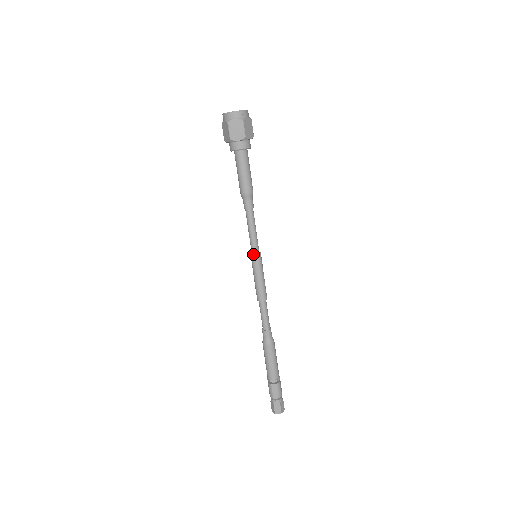
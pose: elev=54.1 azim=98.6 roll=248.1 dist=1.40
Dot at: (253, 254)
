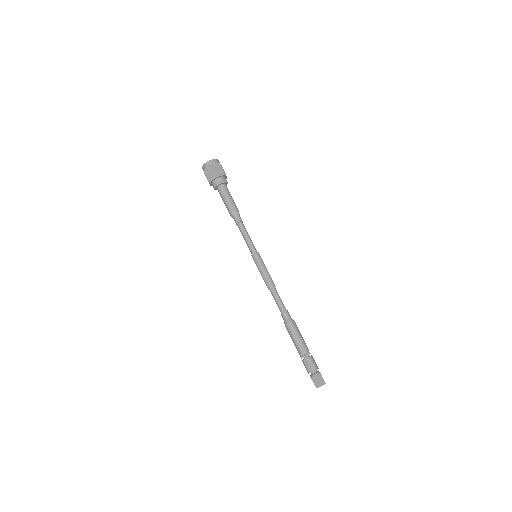
Dot at: (252, 255)
